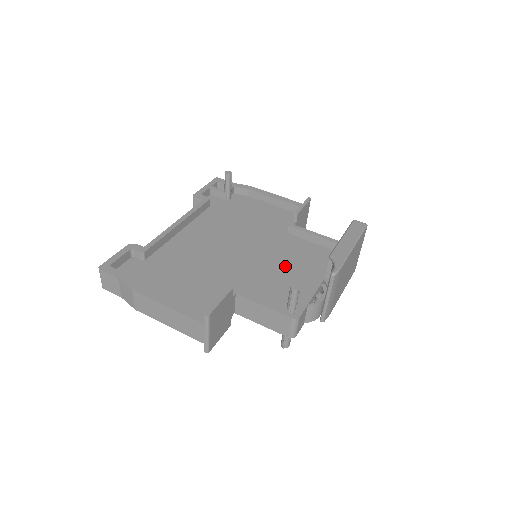
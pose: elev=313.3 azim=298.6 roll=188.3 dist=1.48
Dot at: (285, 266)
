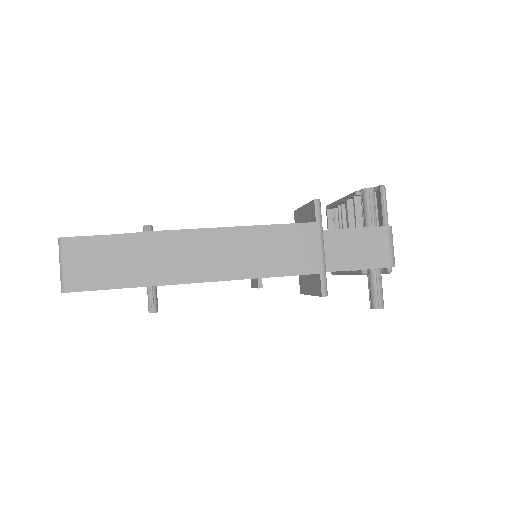
Dot at: occluded
